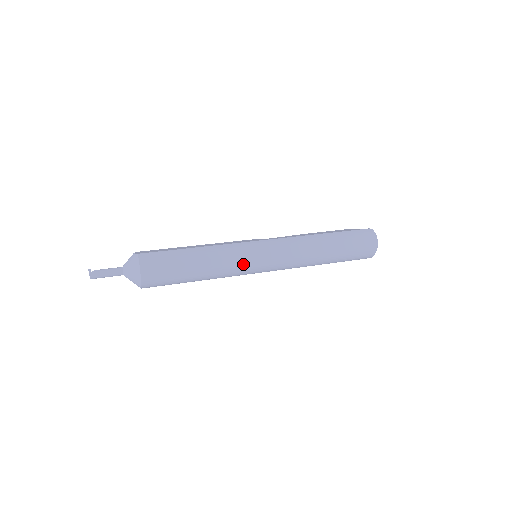
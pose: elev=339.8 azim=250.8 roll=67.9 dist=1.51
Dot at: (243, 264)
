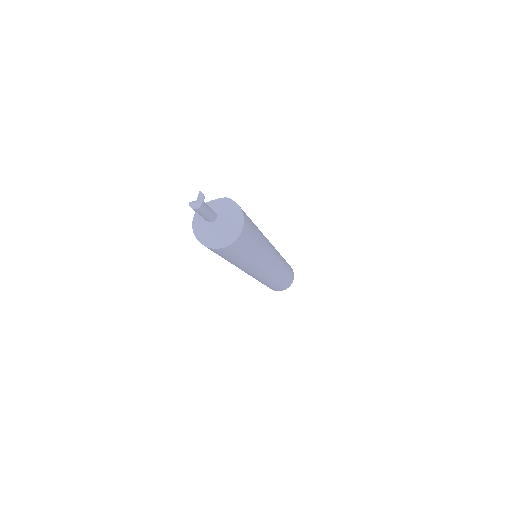
Dot at: (270, 250)
